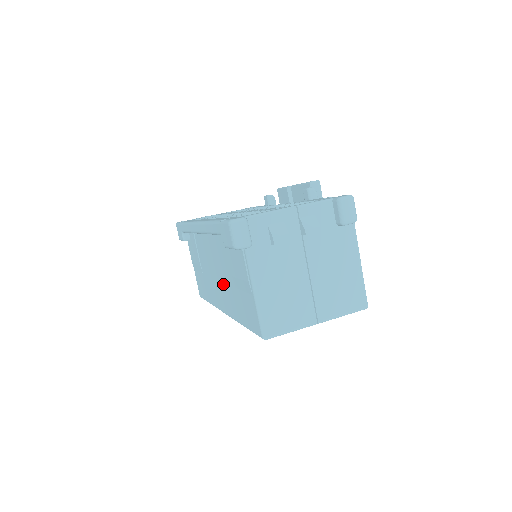
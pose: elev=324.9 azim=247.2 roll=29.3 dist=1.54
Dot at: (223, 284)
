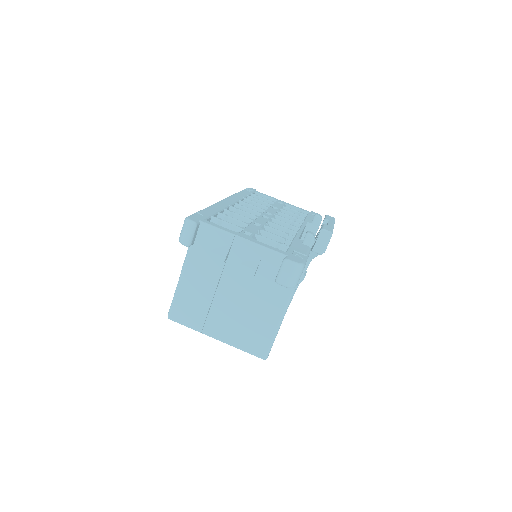
Dot at: occluded
